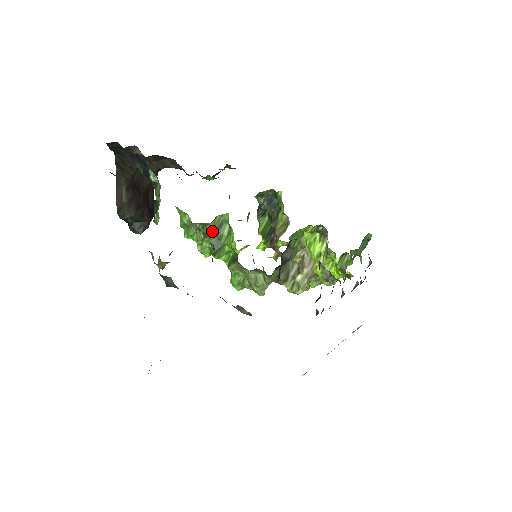
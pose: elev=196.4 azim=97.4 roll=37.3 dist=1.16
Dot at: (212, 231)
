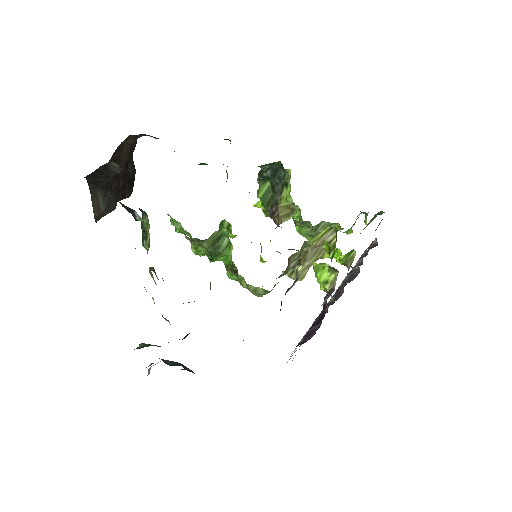
Dot at: (209, 243)
